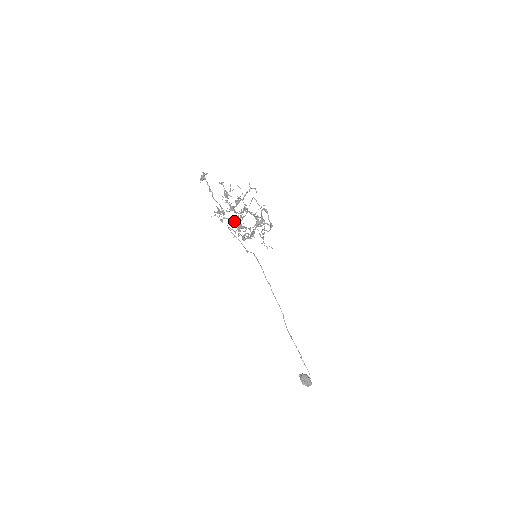
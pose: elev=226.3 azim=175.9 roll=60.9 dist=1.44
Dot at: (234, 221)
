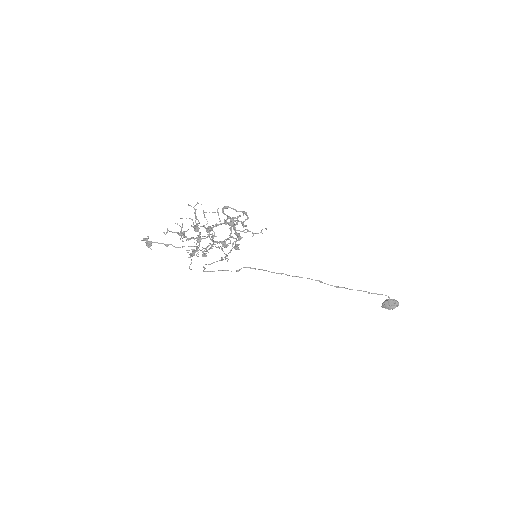
Dot at: (213, 244)
